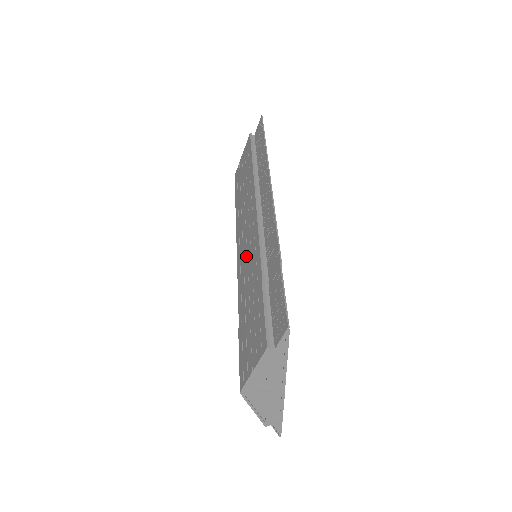
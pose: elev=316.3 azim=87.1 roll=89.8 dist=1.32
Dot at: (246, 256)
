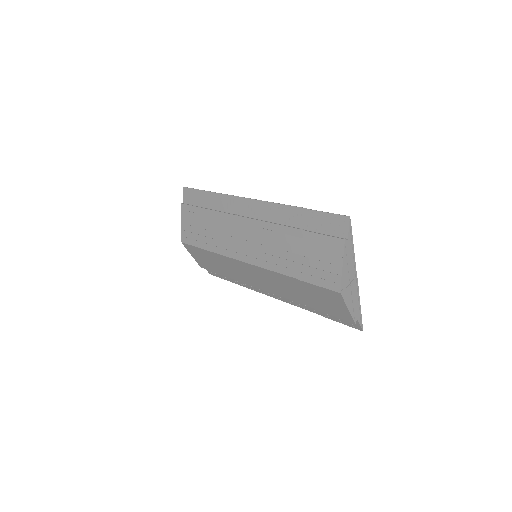
Dot at: (262, 246)
